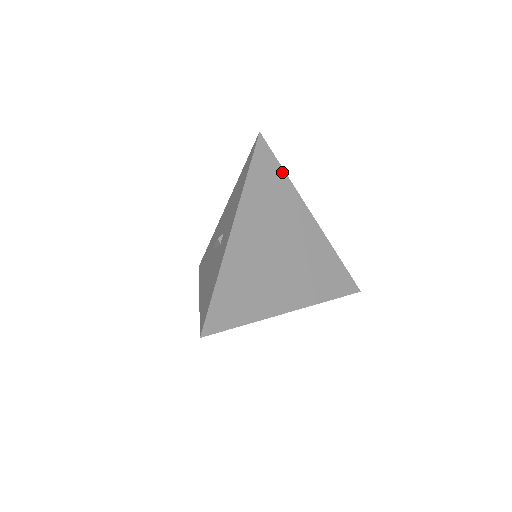
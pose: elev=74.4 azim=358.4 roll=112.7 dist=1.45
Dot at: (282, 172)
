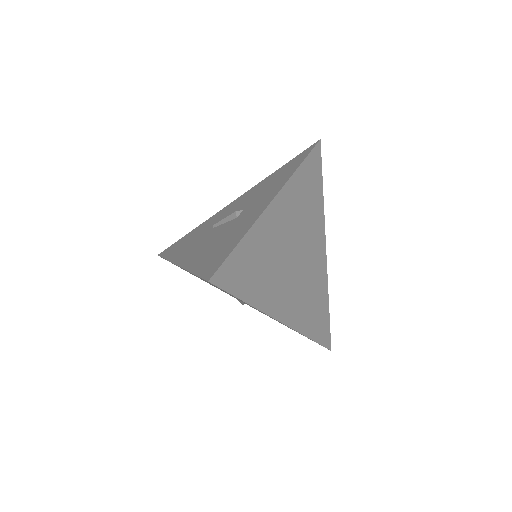
Dot at: (321, 187)
